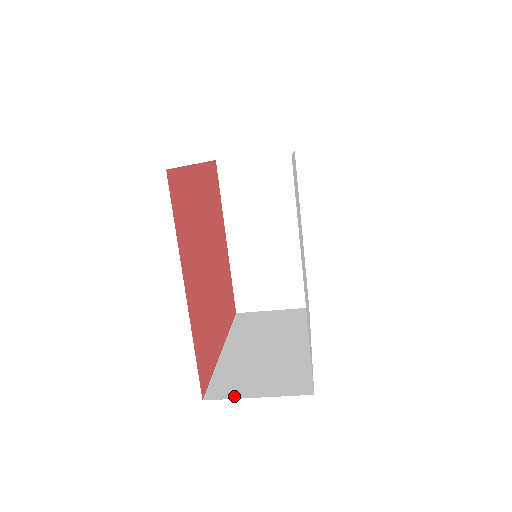
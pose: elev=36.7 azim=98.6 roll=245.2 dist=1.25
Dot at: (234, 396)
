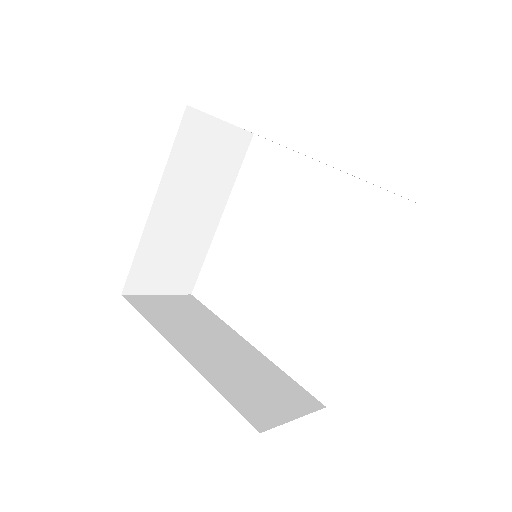
Dot at: (279, 421)
